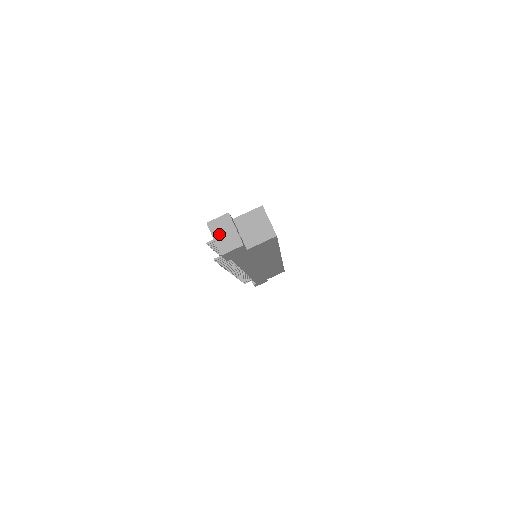
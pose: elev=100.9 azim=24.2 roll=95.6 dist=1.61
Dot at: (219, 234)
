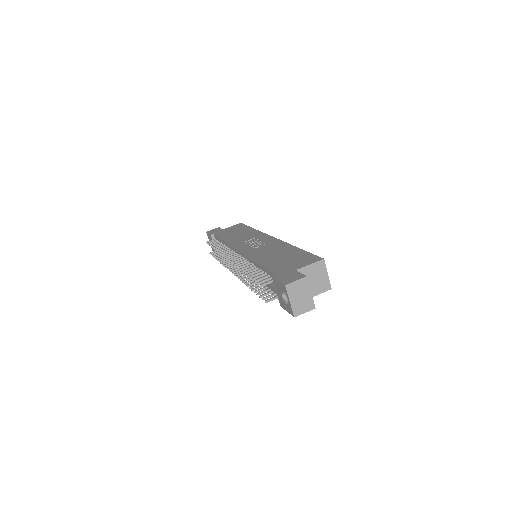
Dot at: (295, 297)
